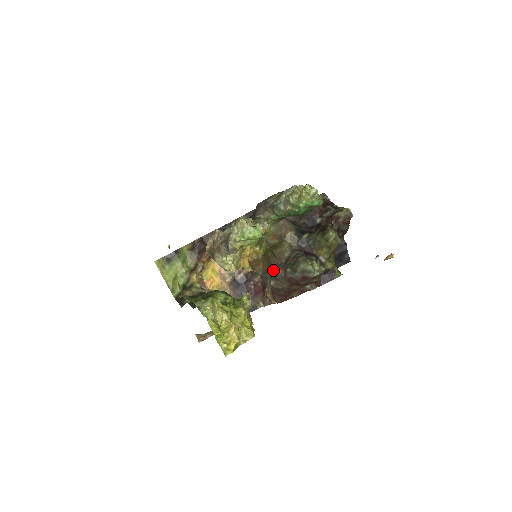
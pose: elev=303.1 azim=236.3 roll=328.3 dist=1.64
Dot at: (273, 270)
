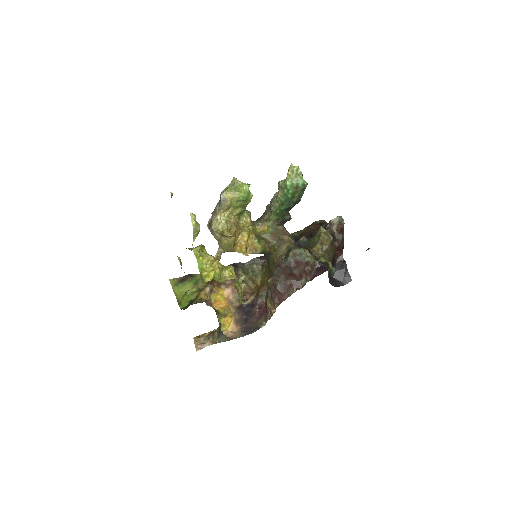
Dot at: occluded
